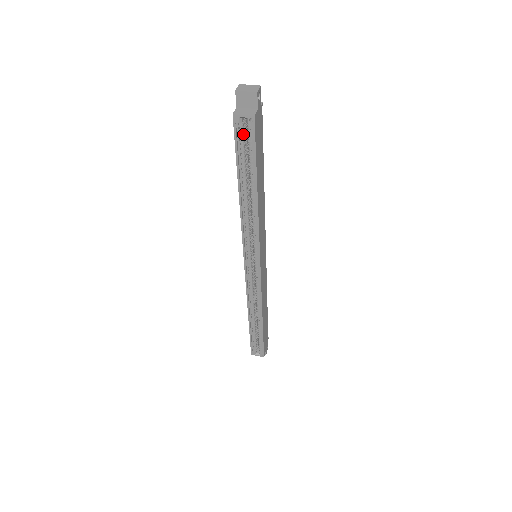
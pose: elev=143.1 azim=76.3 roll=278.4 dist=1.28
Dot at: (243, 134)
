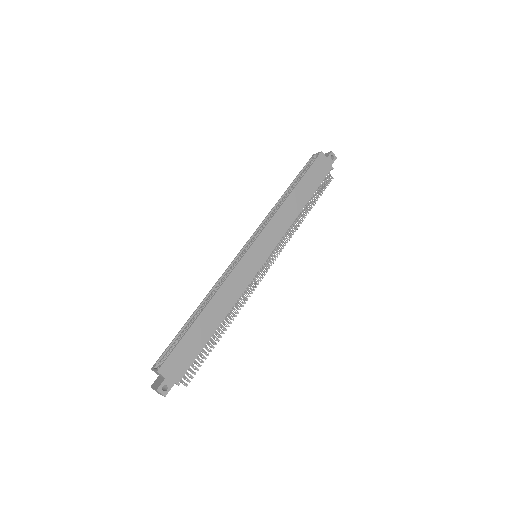
Dot at: occluded
